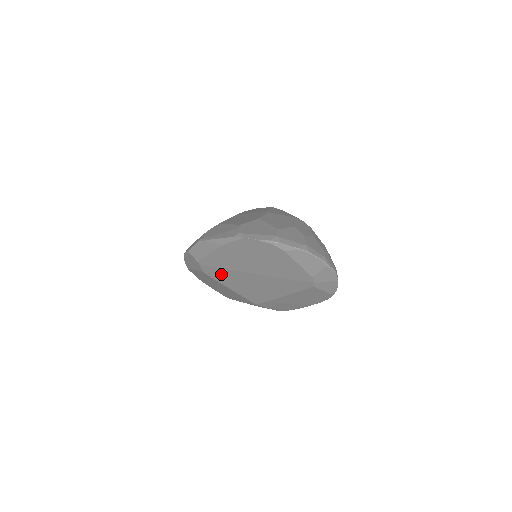
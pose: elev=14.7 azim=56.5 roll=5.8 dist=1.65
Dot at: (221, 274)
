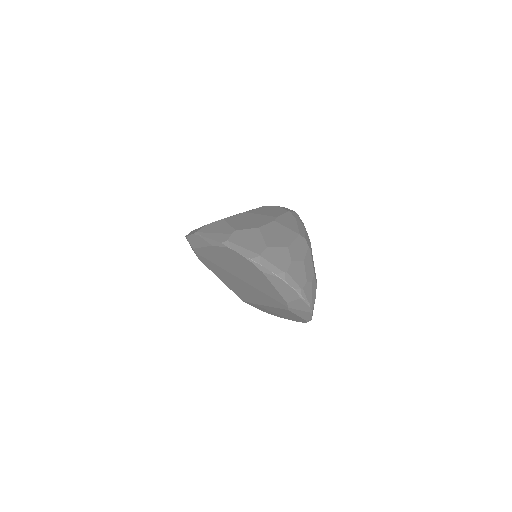
Dot at: (213, 266)
